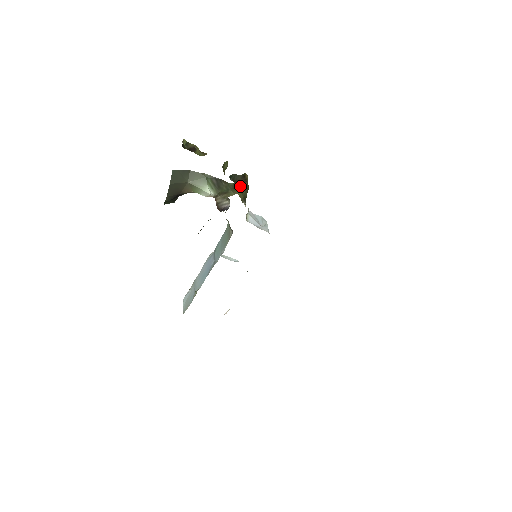
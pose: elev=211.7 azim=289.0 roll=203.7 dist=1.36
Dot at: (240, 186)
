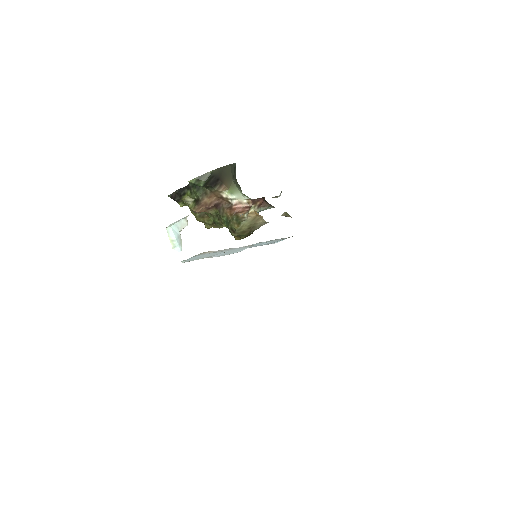
Dot at: occluded
